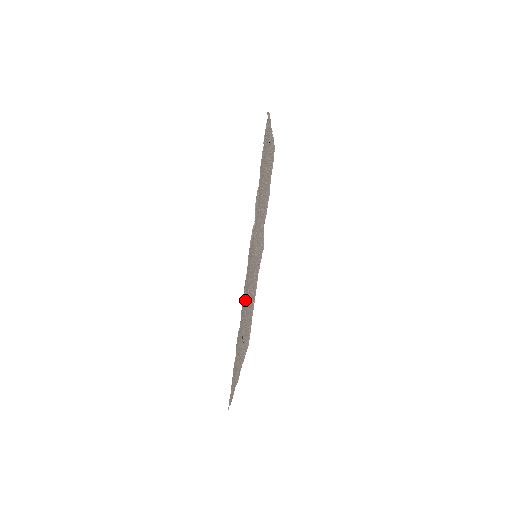
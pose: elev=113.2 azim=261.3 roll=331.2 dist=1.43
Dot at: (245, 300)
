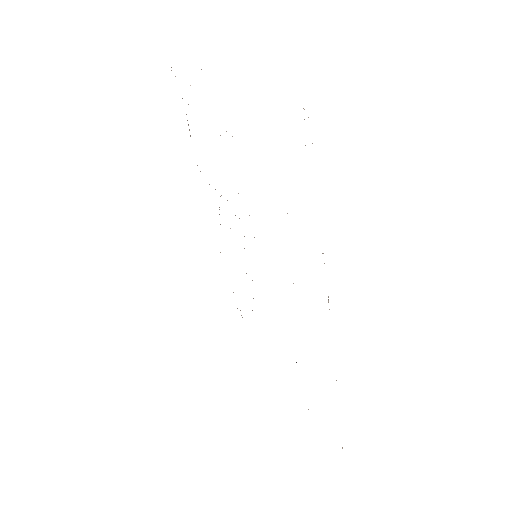
Dot at: occluded
